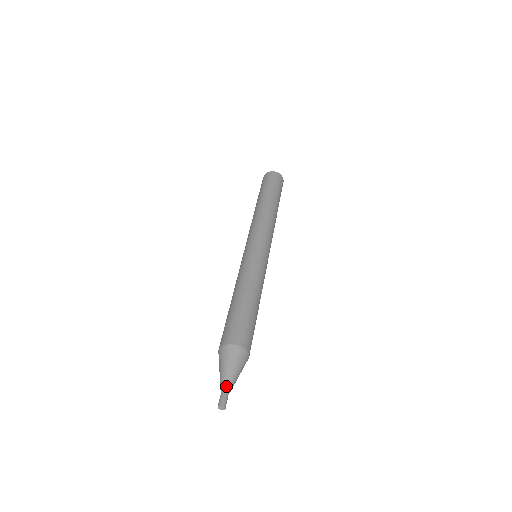
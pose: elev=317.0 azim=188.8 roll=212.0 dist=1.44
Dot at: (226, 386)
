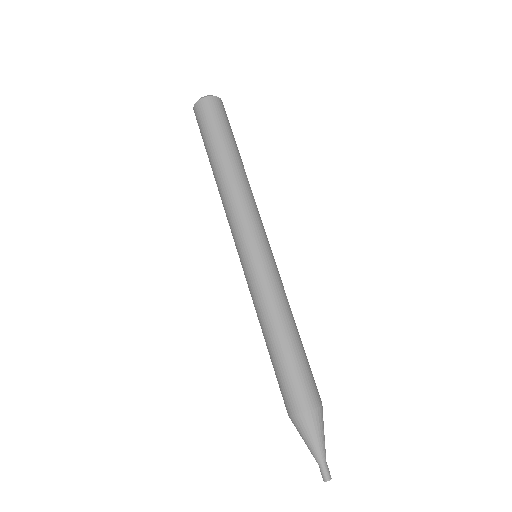
Dot at: (317, 458)
